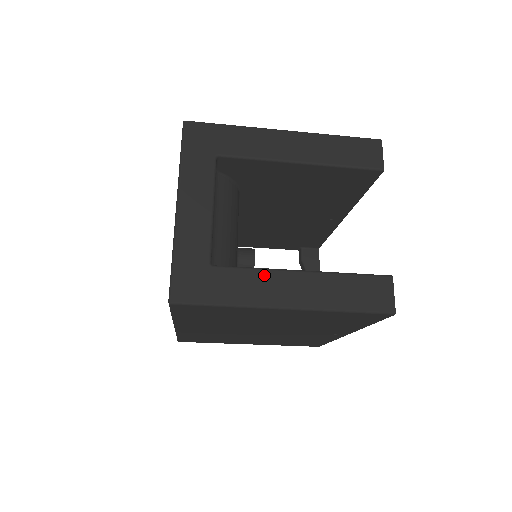
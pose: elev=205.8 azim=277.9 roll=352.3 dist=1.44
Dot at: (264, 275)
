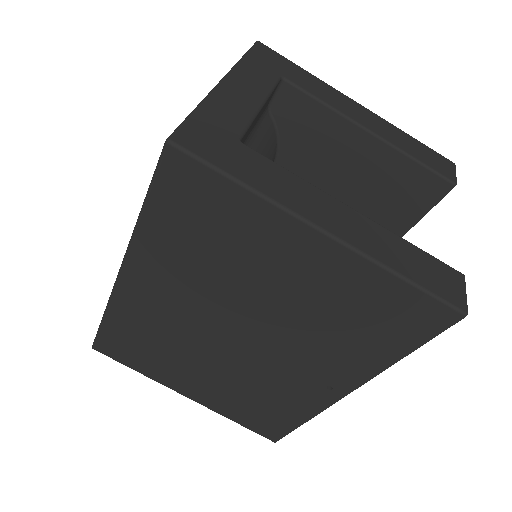
Dot at: (304, 185)
